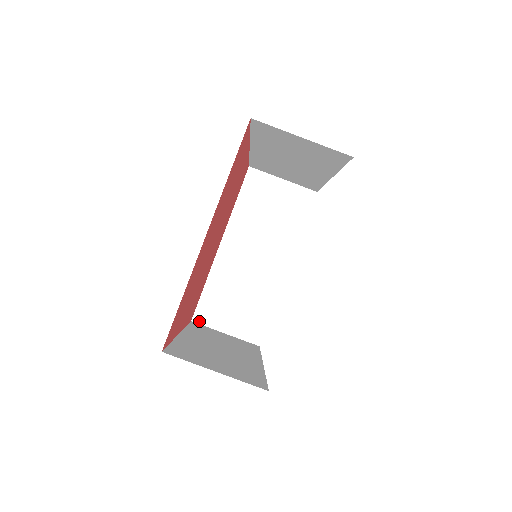
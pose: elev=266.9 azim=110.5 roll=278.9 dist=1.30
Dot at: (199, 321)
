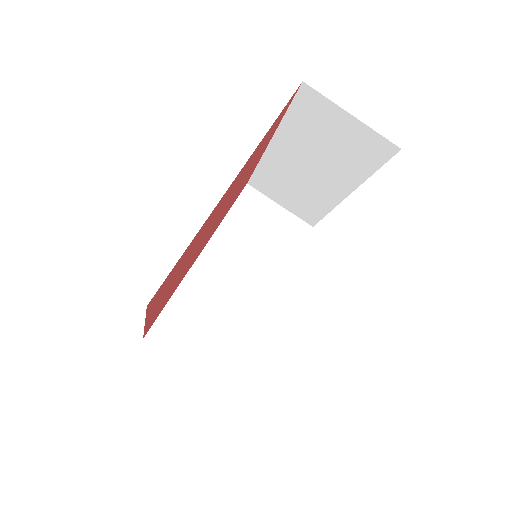
Dot at: (153, 341)
